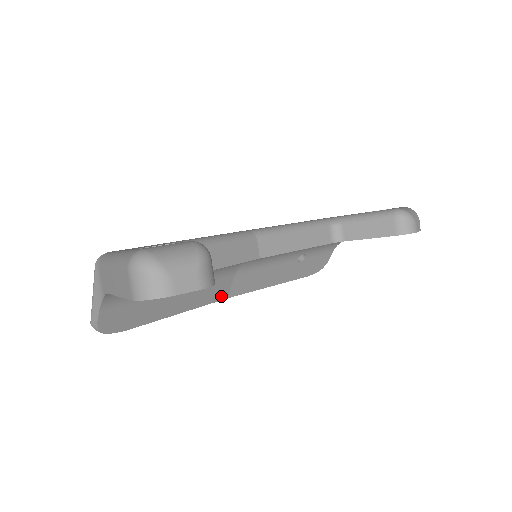
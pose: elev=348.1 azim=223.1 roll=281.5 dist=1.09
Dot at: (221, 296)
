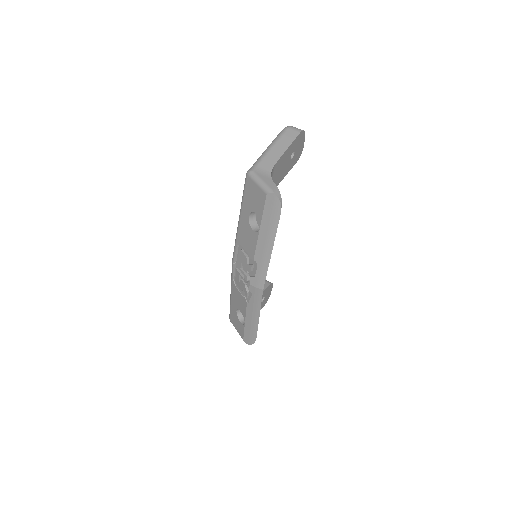
Dot at: (262, 281)
